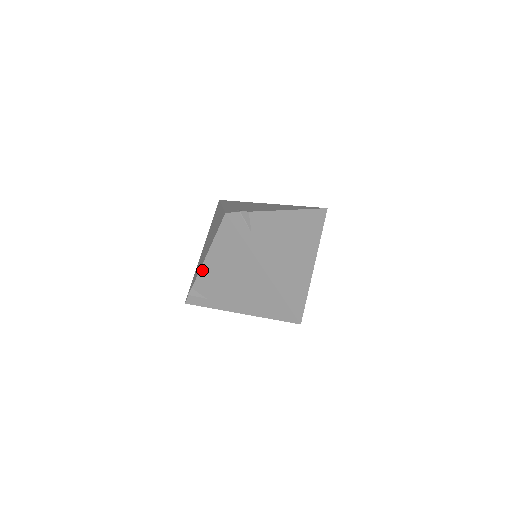
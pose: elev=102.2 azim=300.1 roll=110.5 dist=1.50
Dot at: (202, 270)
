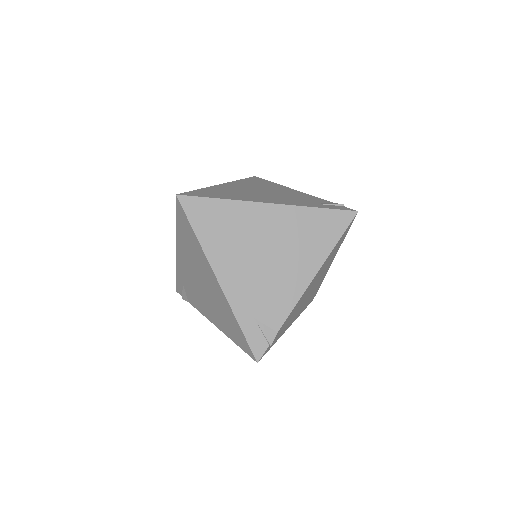
Dot at: (207, 317)
